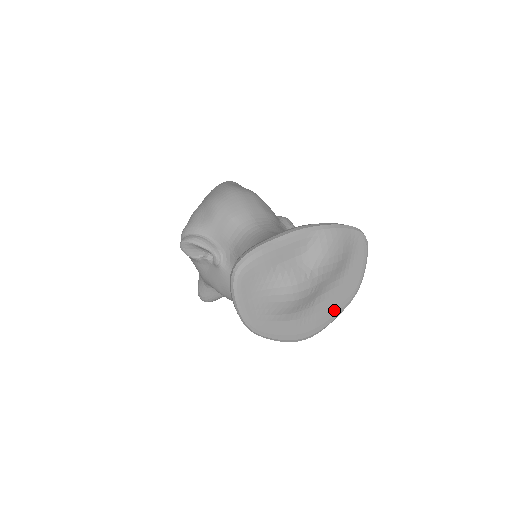
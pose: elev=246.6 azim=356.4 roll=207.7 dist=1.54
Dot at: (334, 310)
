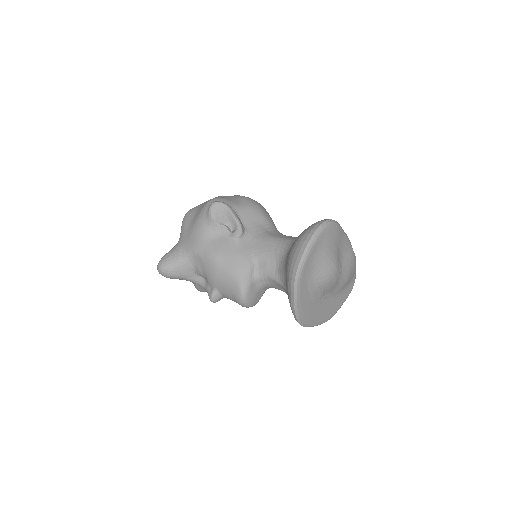
Dot at: (320, 317)
